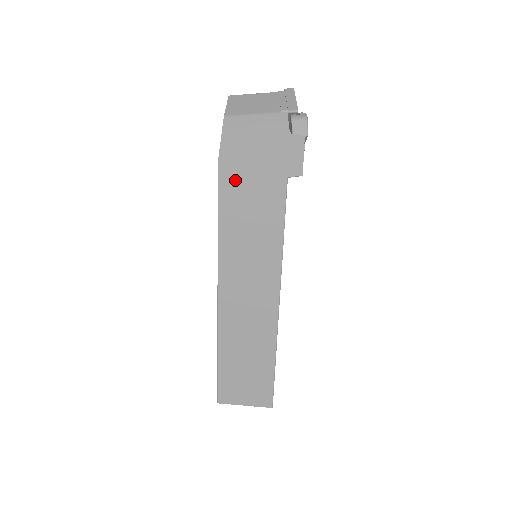
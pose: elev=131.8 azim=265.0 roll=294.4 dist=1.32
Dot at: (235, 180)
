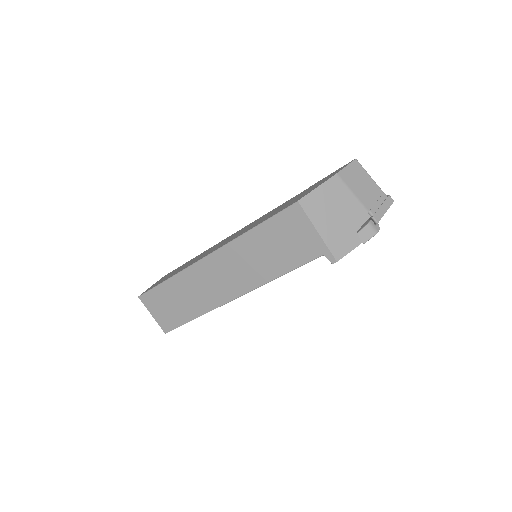
Dot at: (296, 220)
